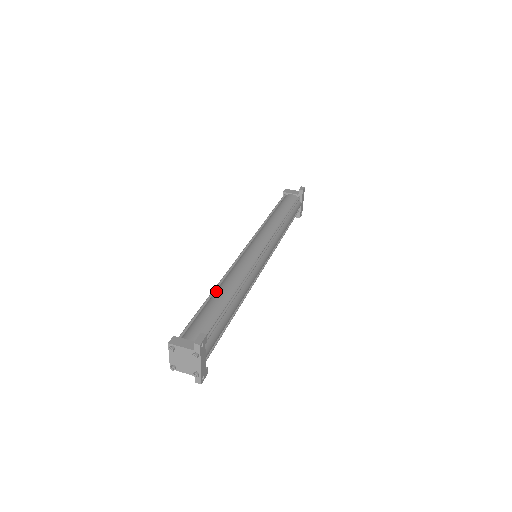
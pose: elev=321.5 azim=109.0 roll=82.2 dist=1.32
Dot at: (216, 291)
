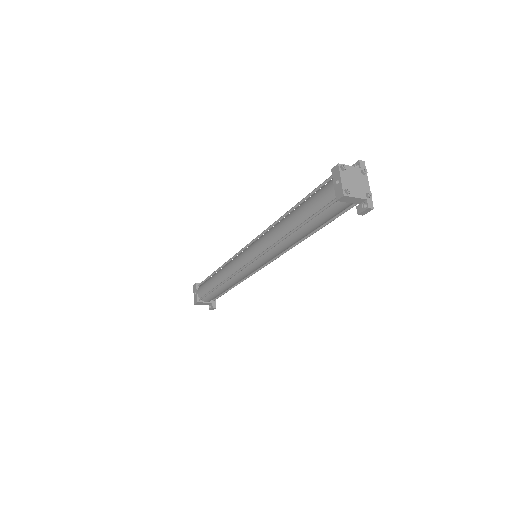
Dot at: (290, 212)
